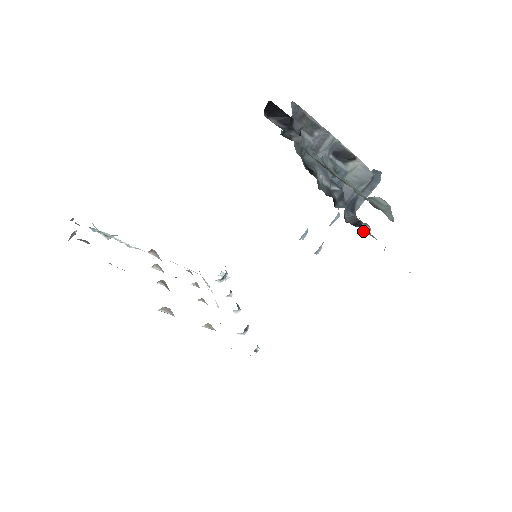
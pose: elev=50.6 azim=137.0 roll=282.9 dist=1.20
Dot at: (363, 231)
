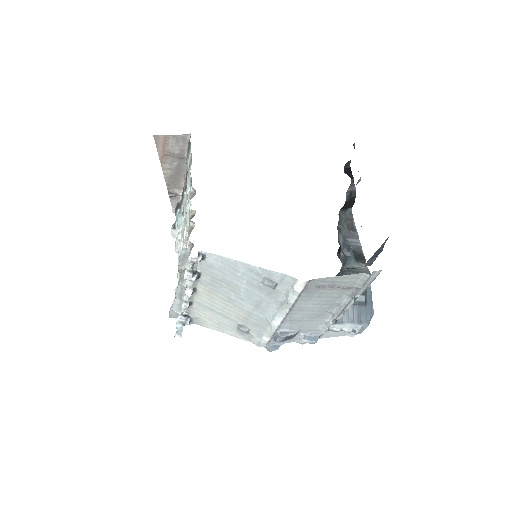
Dot at: occluded
